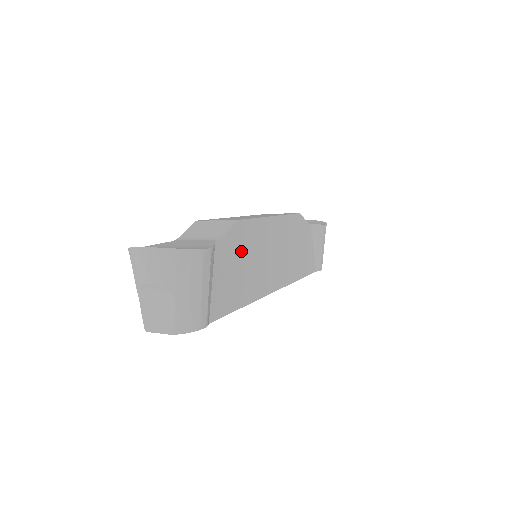
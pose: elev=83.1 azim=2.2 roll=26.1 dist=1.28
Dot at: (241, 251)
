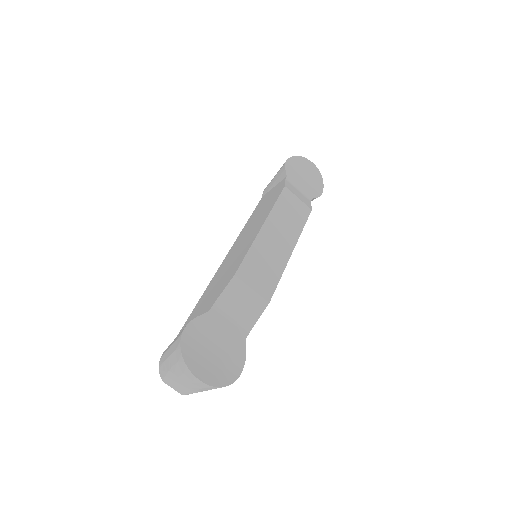
Dot at: occluded
